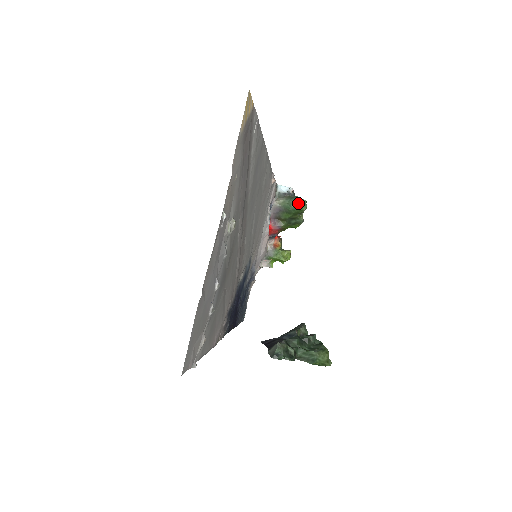
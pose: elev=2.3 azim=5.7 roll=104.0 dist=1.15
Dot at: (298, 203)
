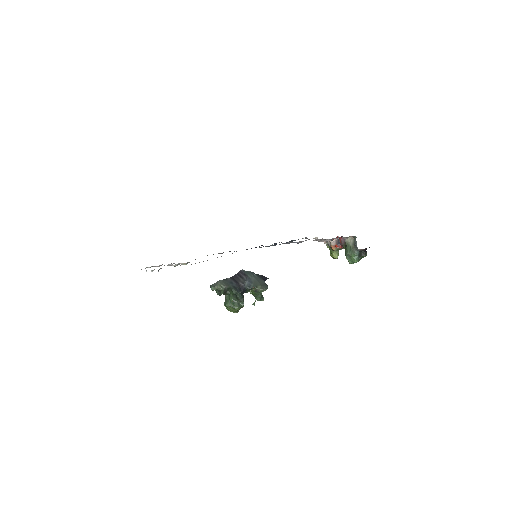
Dot at: (350, 257)
